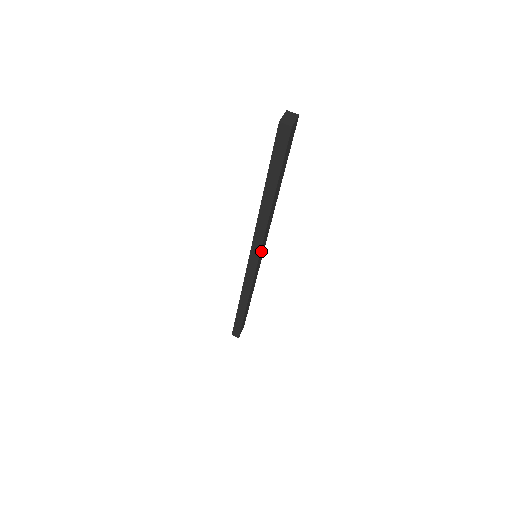
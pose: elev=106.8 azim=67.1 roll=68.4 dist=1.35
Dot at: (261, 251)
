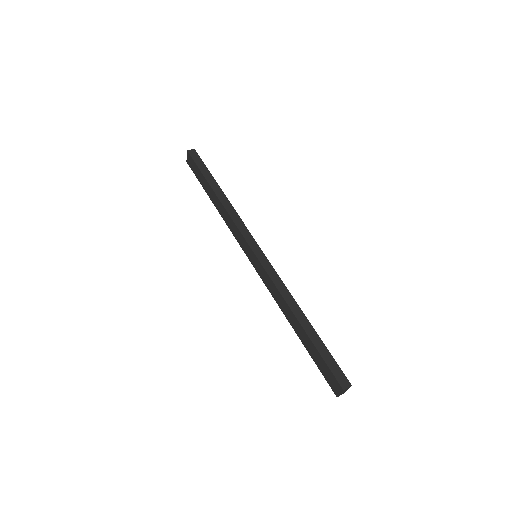
Dot at: occluded
